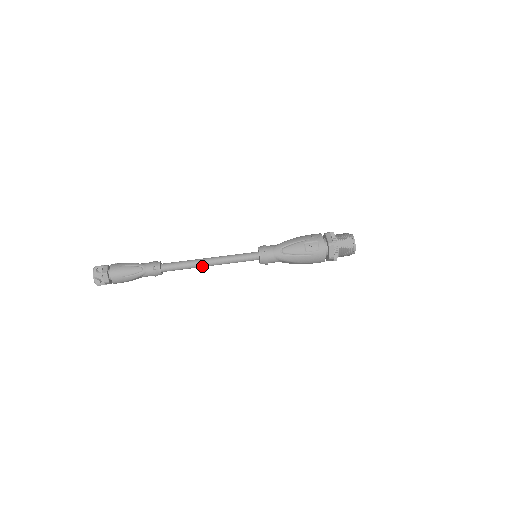
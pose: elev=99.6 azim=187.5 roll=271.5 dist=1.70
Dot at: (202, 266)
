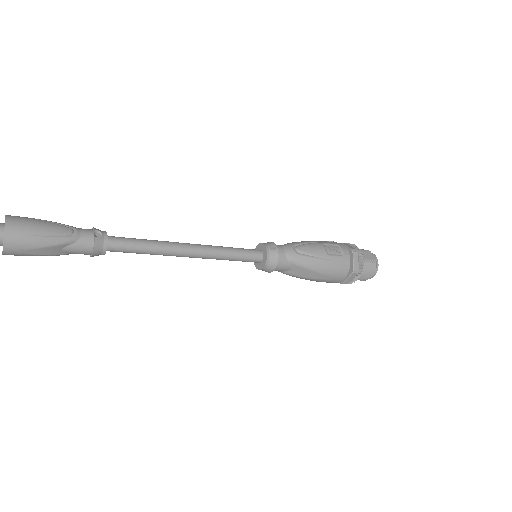
Dot at: (177, 252)
